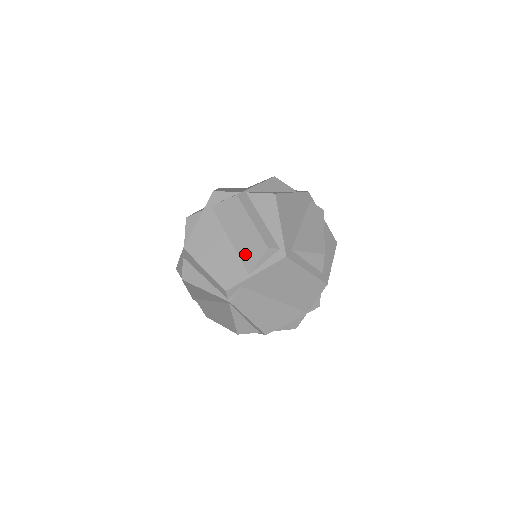
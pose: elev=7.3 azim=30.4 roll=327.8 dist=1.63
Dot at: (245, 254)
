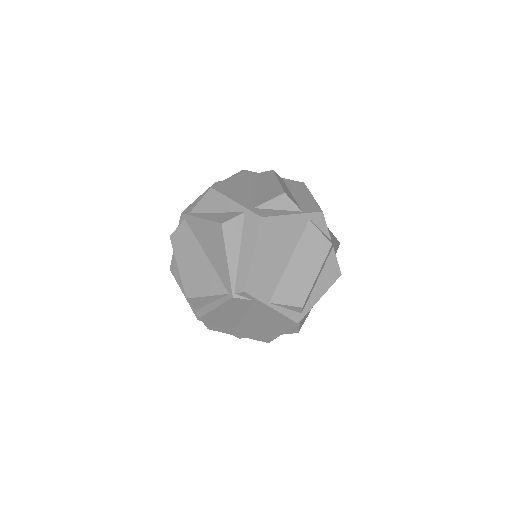
Dot at: (285, 287)
